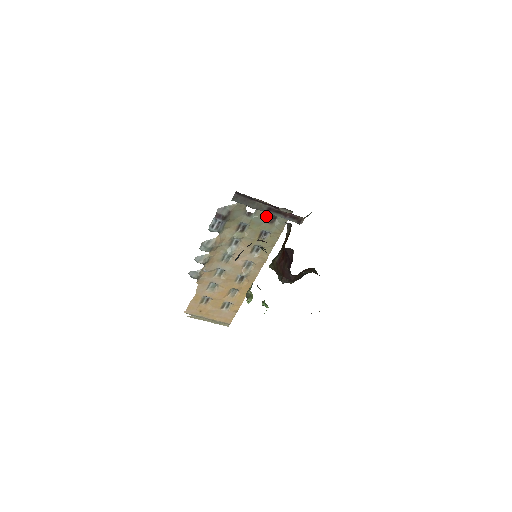
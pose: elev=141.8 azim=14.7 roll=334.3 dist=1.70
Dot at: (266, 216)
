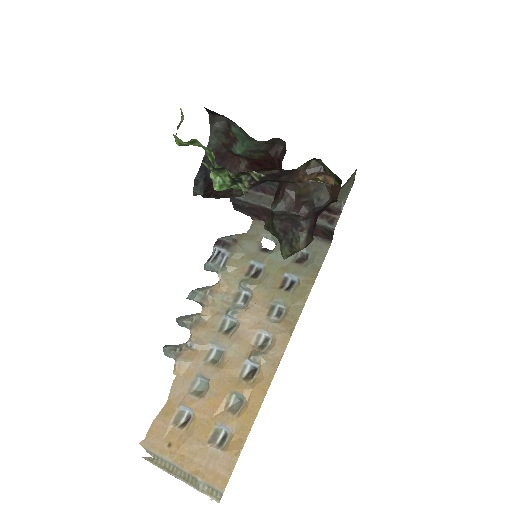
Dot at: occluded
